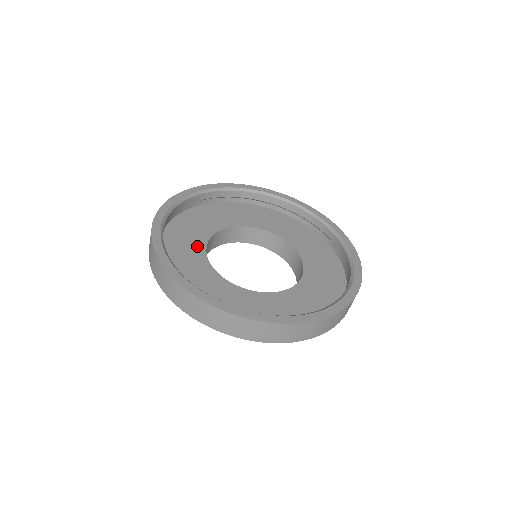
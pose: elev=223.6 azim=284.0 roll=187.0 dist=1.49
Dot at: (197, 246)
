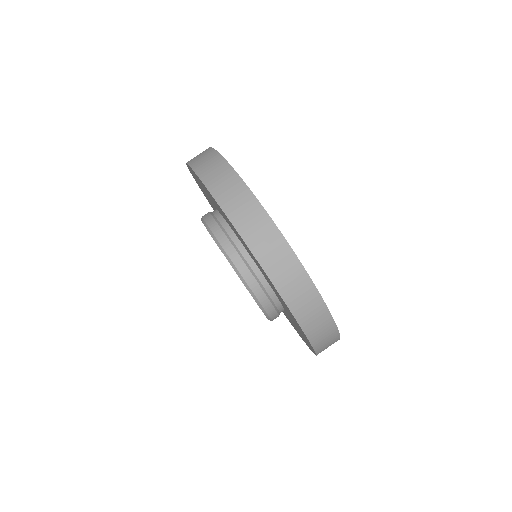
Dot at: occluded
